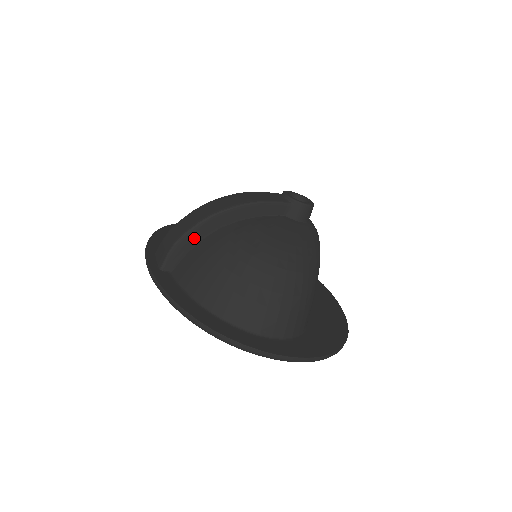
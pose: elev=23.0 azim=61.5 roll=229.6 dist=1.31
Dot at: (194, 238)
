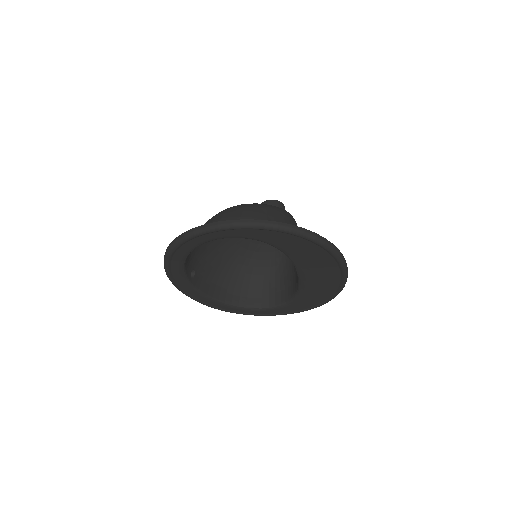
Dot at: occluded
